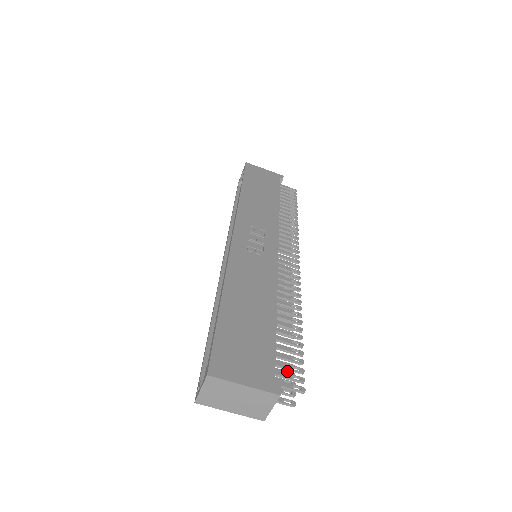
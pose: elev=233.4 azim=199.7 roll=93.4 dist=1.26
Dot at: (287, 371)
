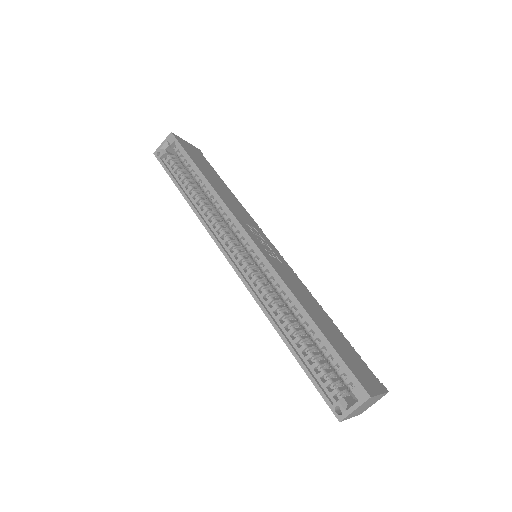
Dot at: occluded
